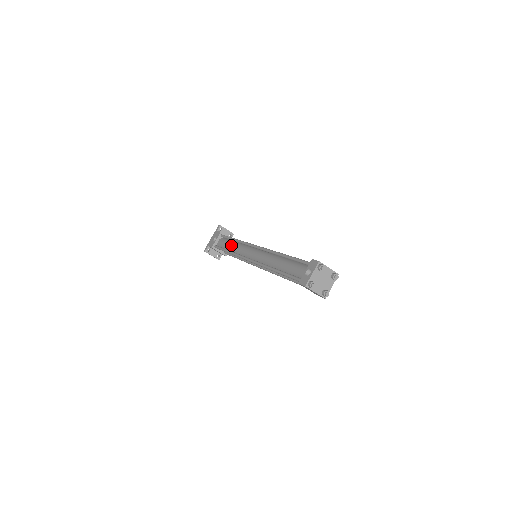
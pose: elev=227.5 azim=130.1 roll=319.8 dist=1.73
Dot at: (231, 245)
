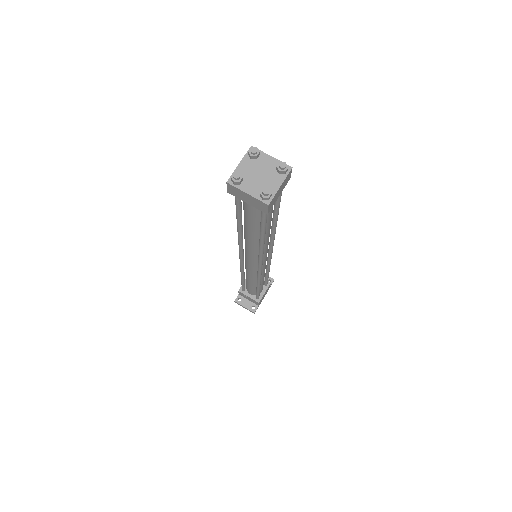
Dot at: occluded
